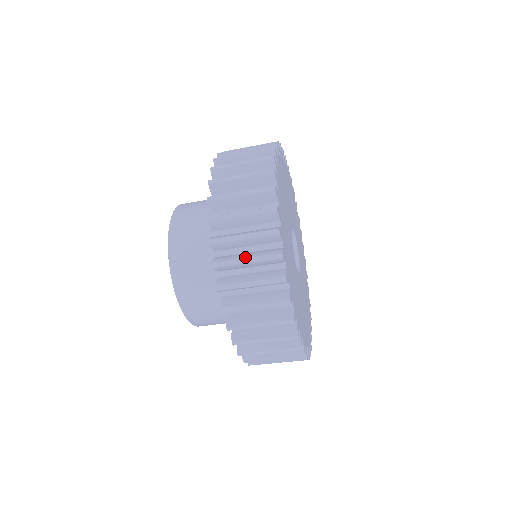
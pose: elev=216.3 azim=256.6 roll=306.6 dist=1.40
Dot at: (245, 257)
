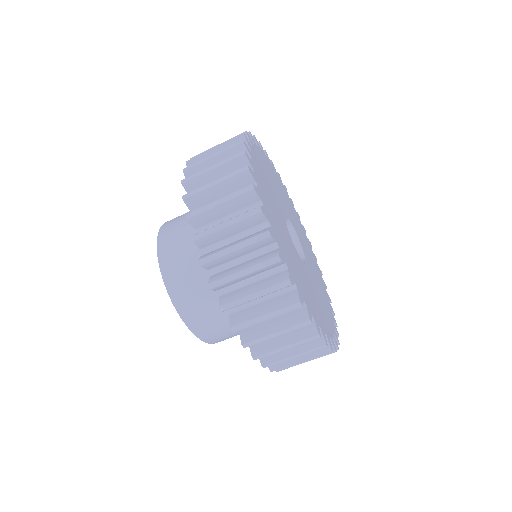
Dot at: (217, 200)
